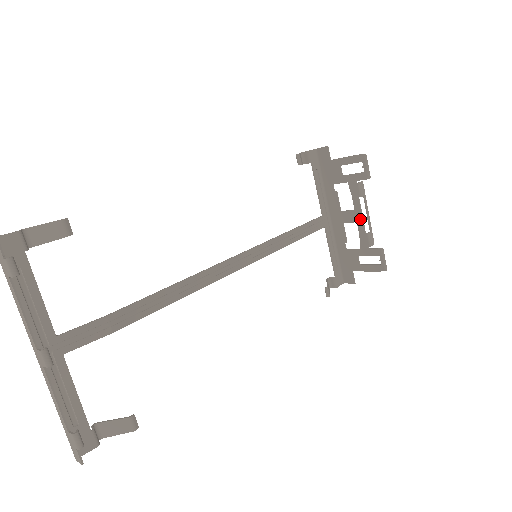
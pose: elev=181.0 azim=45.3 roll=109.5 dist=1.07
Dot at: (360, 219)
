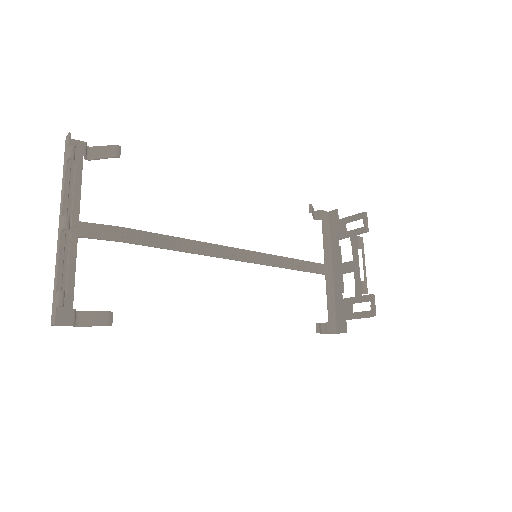
Dot at: (357, 268)
